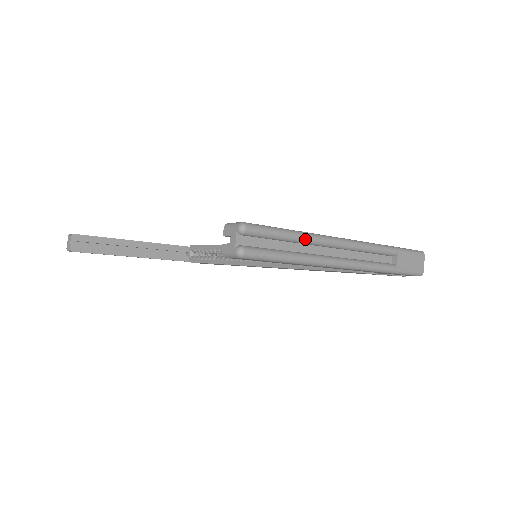
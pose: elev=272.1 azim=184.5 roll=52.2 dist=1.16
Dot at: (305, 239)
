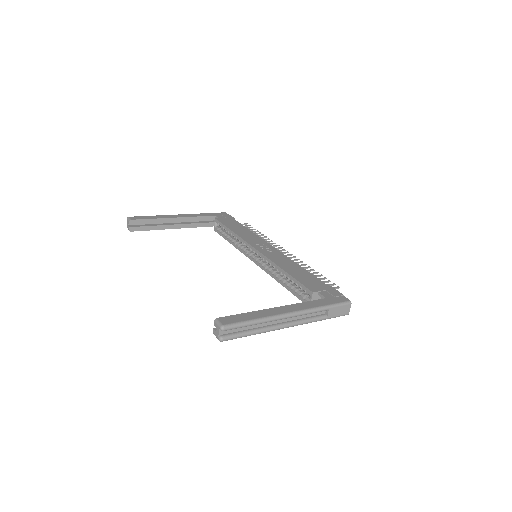
Dot at: (261, 323)
